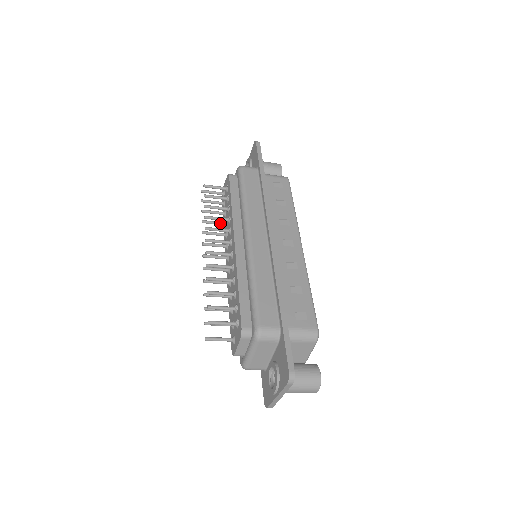
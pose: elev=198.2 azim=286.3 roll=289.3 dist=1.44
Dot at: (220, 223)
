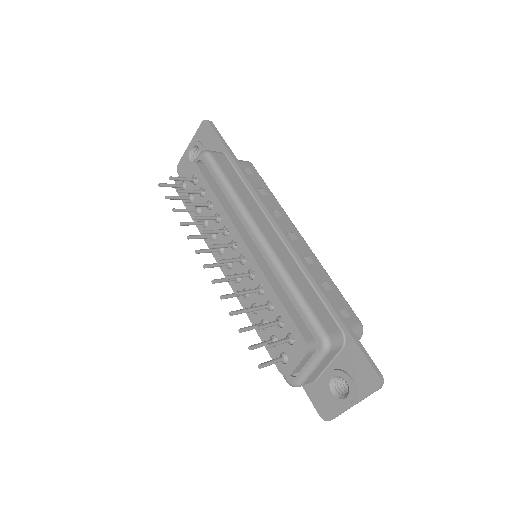
Dot at: (200, 223)
